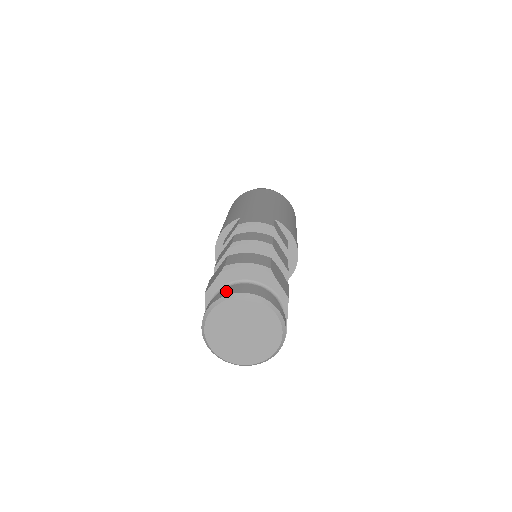
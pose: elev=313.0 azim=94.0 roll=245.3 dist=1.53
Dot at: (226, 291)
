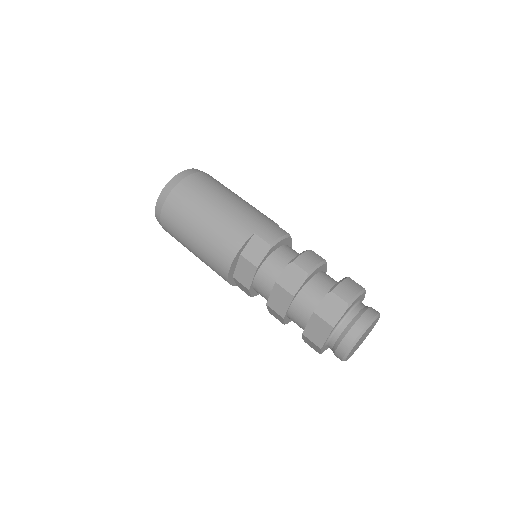
Dot at: (361, 322)
